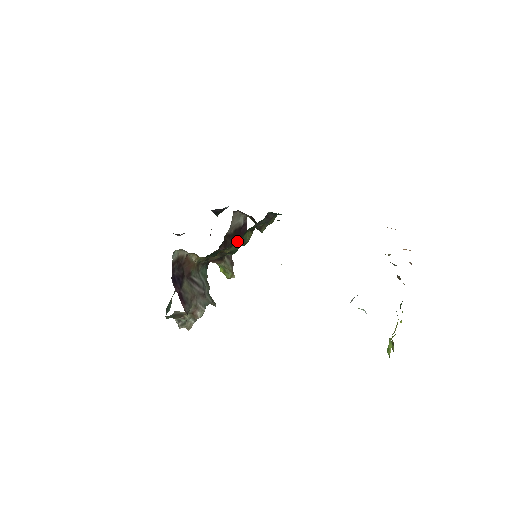
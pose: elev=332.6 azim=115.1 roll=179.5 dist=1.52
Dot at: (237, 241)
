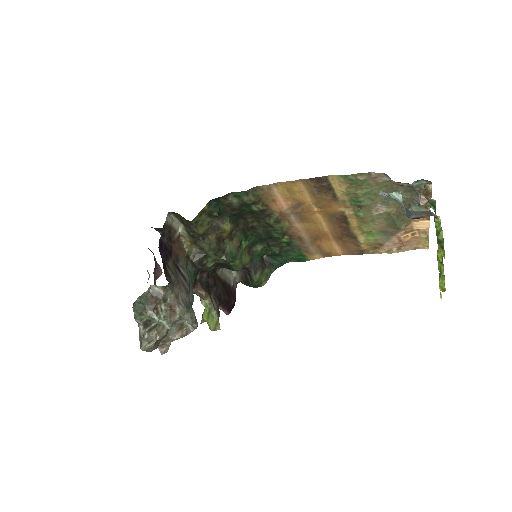
Dot at: (236, 236)
